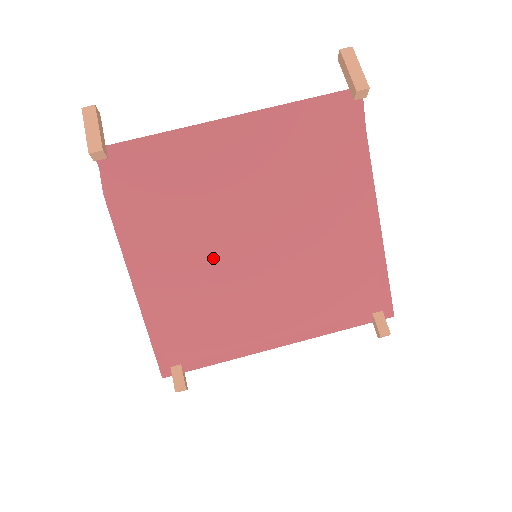
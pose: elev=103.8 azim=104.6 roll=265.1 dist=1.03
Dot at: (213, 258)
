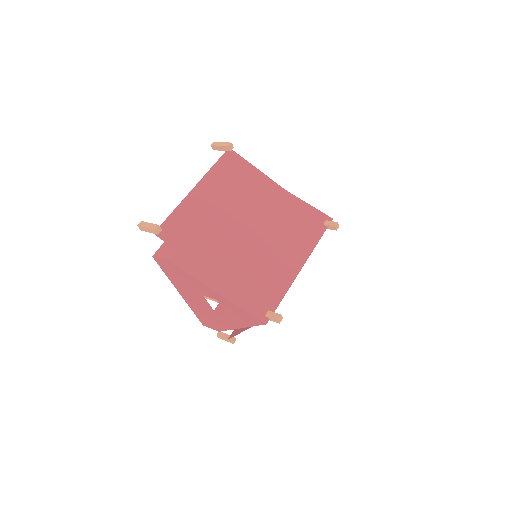
Dot at: (236, 246)
